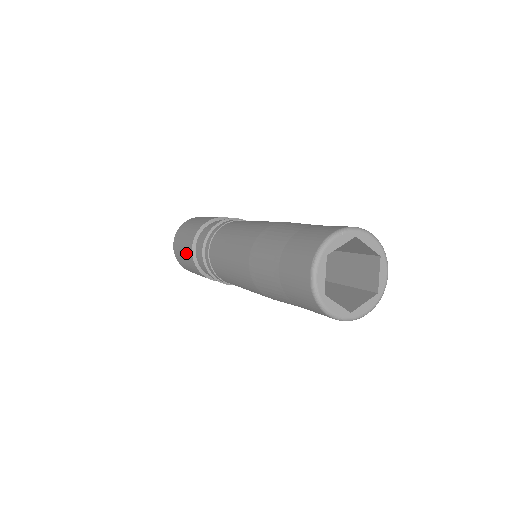
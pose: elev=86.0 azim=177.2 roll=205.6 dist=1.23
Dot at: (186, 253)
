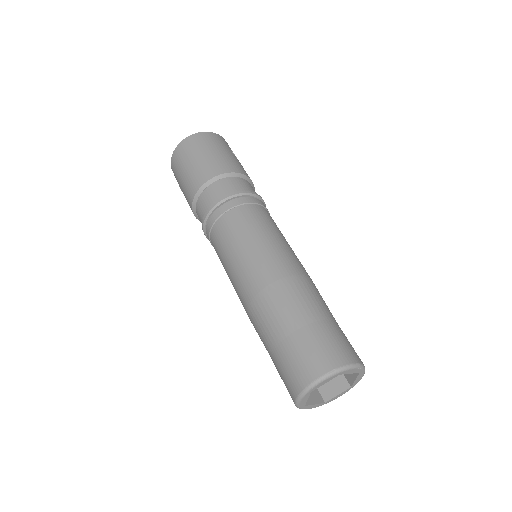
Dot at: (197, 171)
